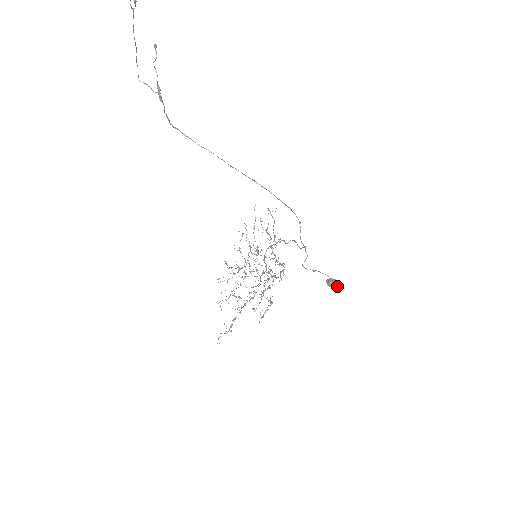
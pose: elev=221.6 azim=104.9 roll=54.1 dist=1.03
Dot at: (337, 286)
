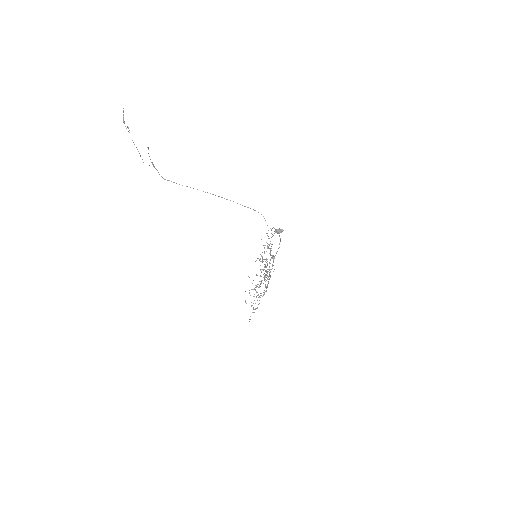
Dot at: (279, 230)
